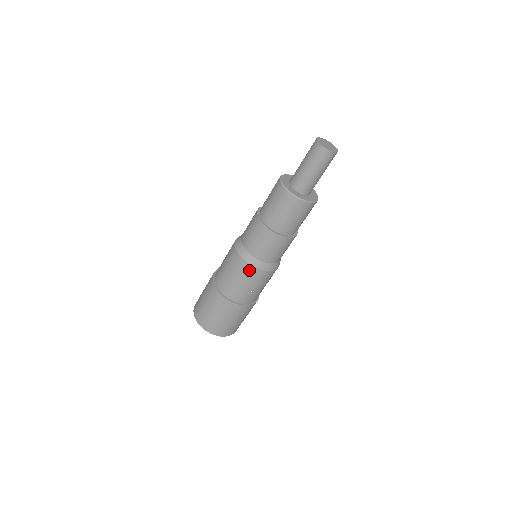
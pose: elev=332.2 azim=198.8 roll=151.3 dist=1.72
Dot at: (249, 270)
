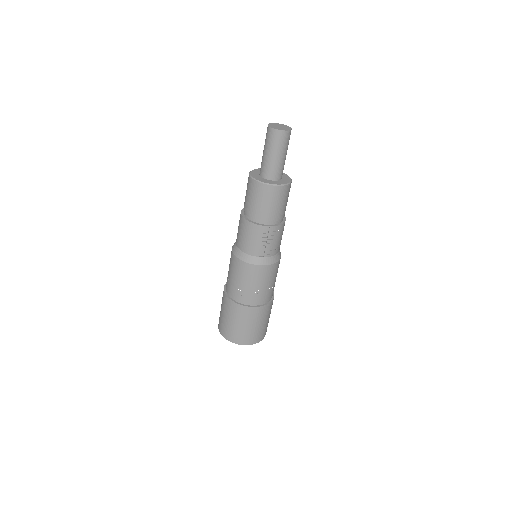
Dot at: (232, 258)
